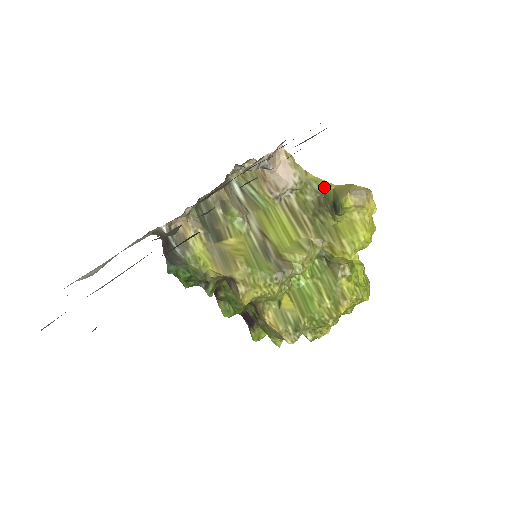
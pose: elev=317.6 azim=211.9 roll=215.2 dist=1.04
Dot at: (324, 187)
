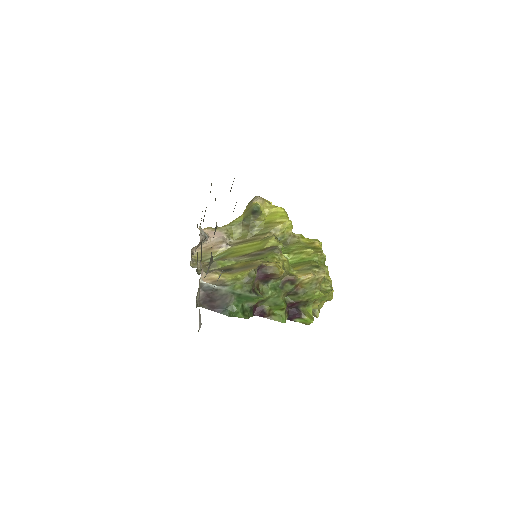
Dot at: (239, 219)
